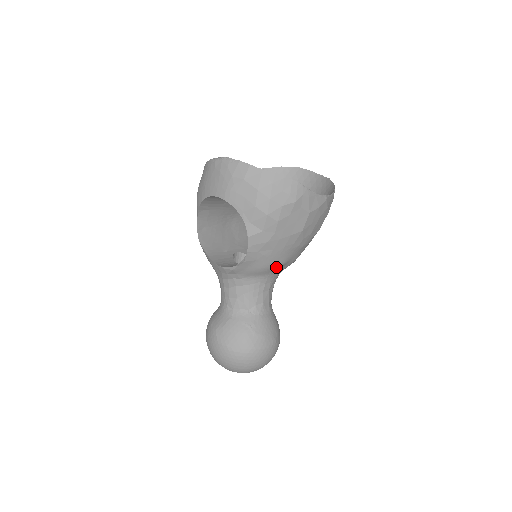
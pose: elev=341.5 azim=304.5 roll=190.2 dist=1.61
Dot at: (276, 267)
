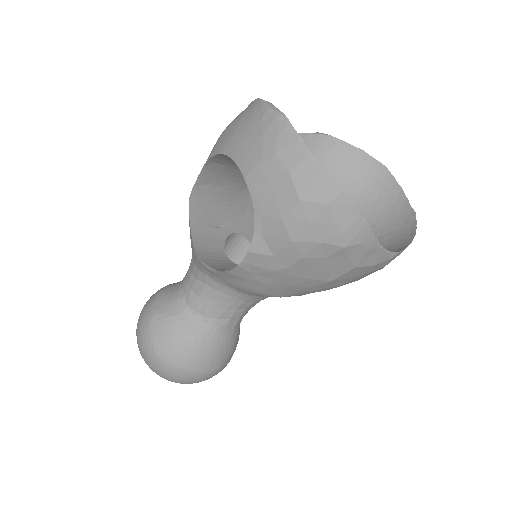
Dot at: (269, 296)
